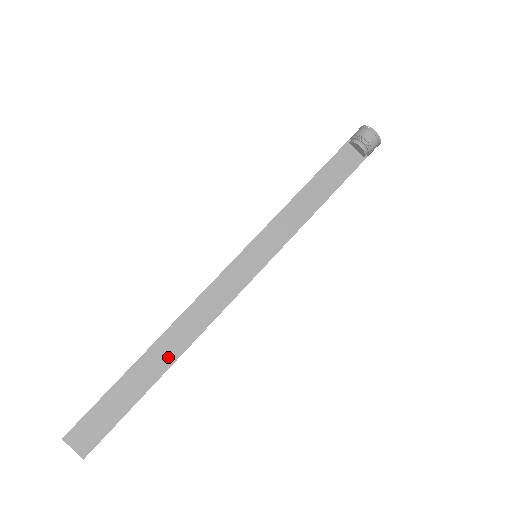
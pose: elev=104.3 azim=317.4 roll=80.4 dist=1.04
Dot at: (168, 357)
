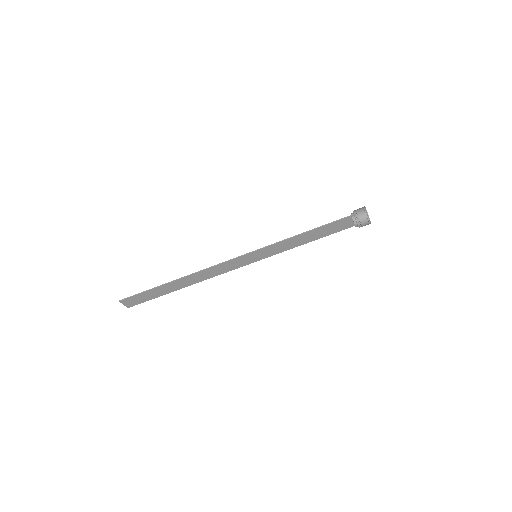
Dot at: (185, 284)
